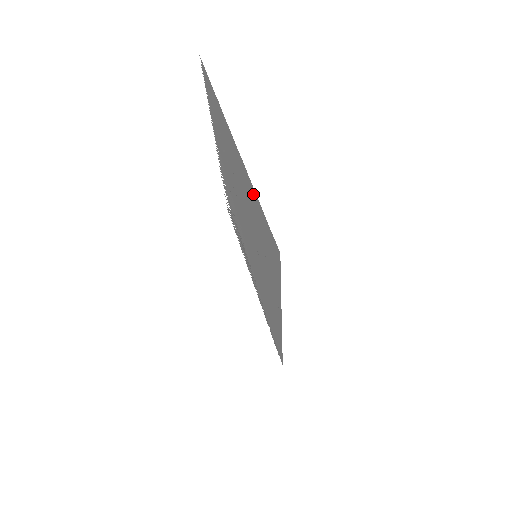
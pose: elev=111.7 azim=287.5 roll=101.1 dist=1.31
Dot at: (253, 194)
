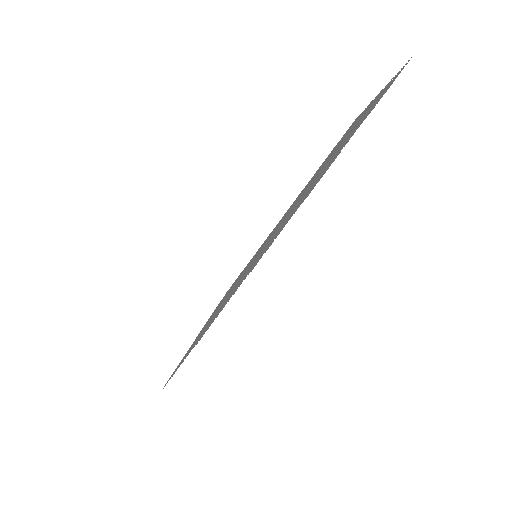
Dot at: occluded
